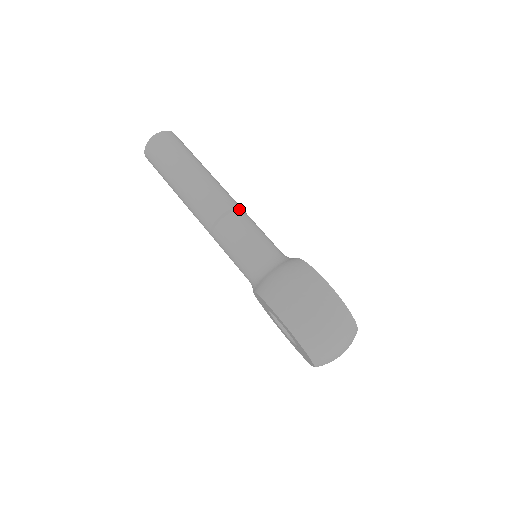
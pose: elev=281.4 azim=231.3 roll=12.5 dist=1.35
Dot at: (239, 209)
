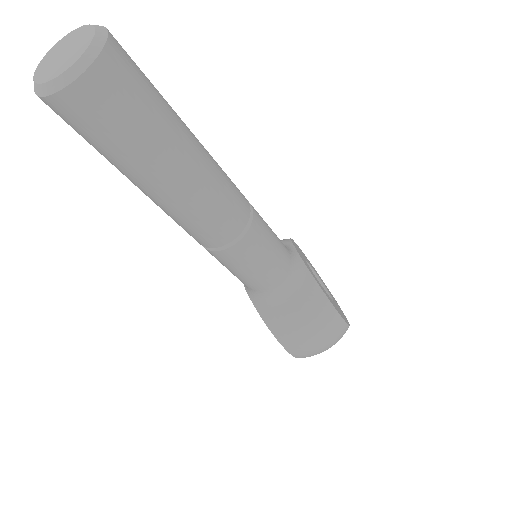
Dot at: (249, 215)
